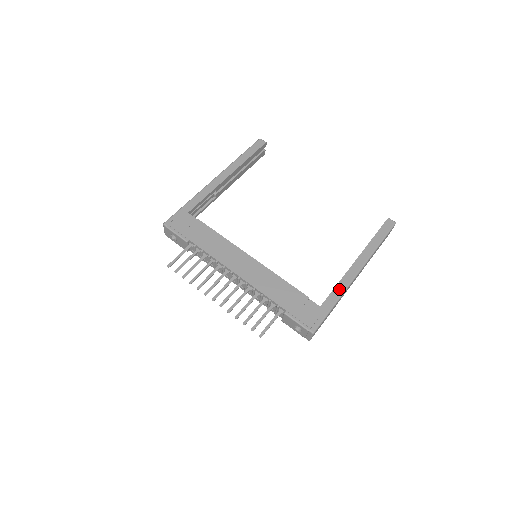
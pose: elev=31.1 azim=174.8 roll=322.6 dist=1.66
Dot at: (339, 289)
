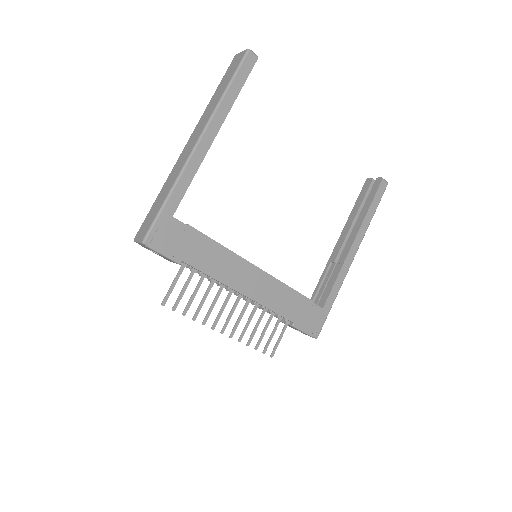
Dot at: (338, 283)
